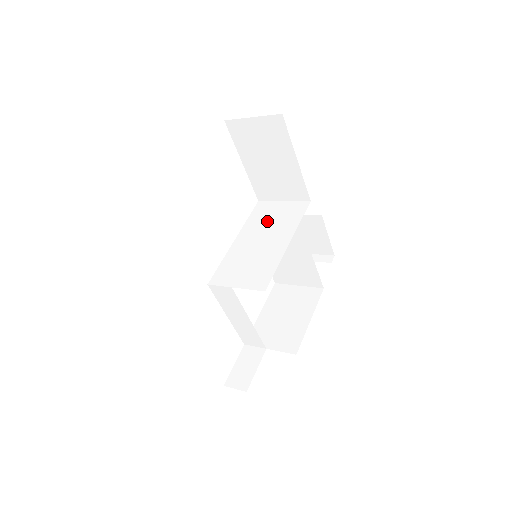
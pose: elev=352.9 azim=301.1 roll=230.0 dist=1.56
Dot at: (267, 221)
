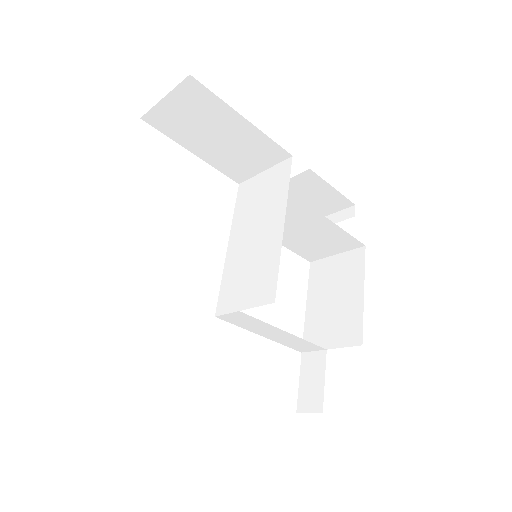
Dot at: (253, 206)
